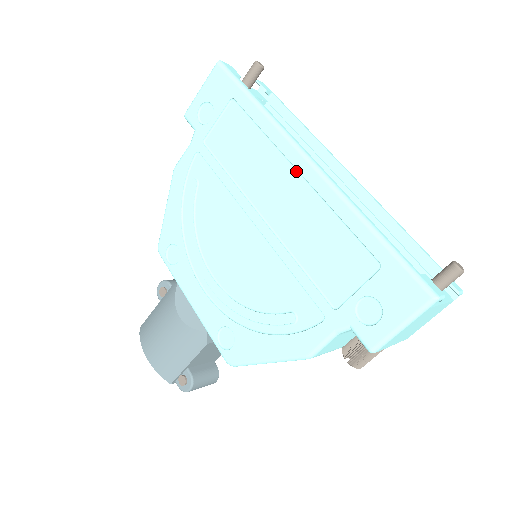
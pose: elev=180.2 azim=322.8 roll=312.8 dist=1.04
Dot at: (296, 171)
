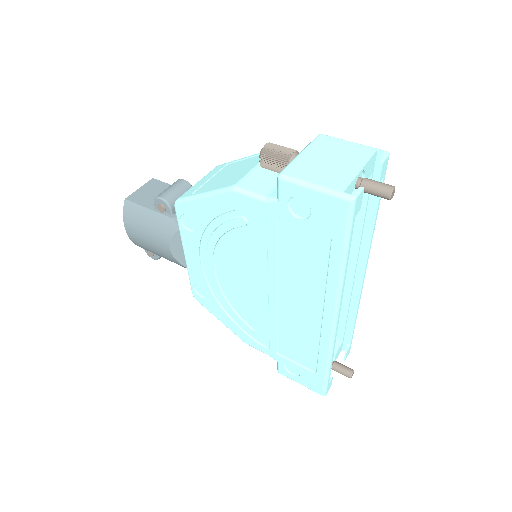
Dot at: (322, 313)
